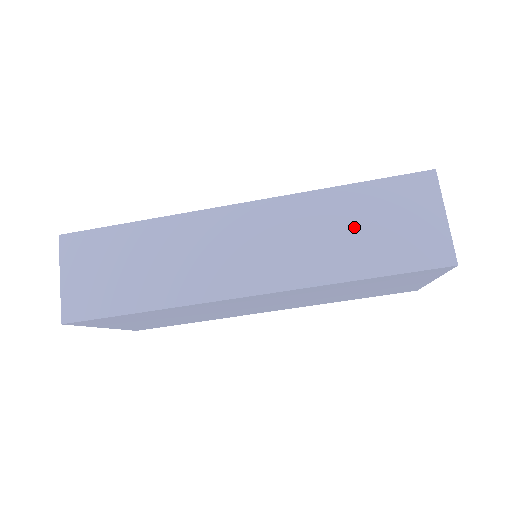
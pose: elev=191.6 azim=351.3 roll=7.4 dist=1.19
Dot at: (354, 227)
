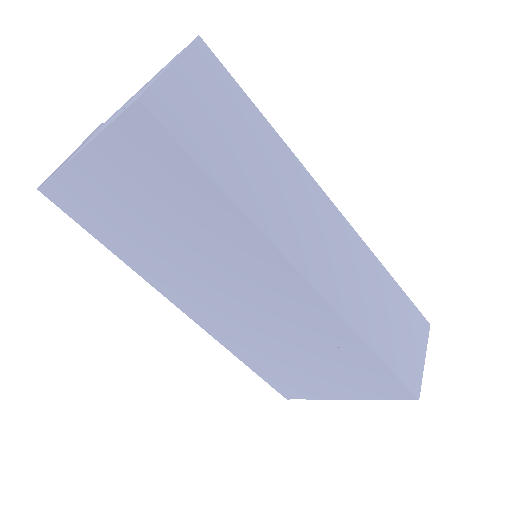
Dot at: (387, 311)
